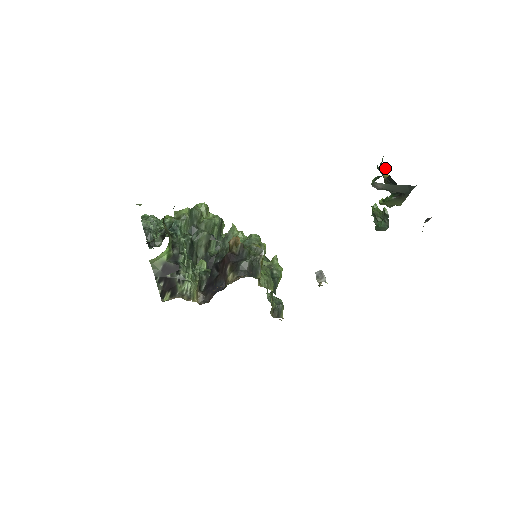
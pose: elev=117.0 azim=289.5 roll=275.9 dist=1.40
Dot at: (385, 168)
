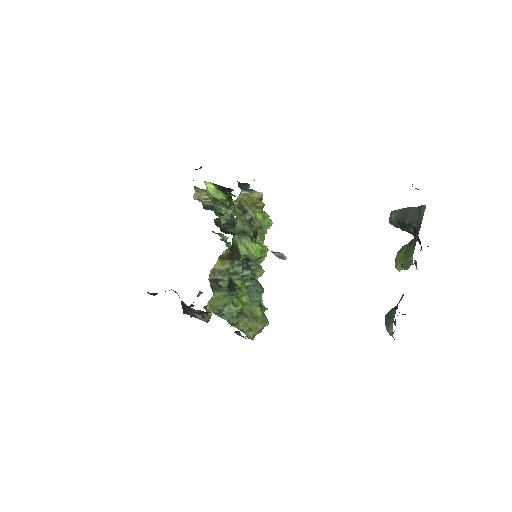
Dot at: occluded
